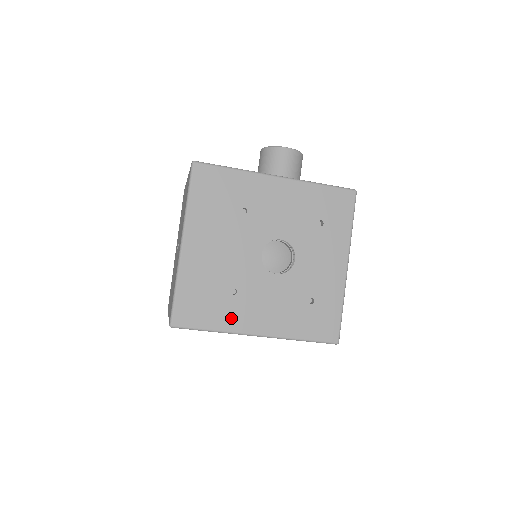
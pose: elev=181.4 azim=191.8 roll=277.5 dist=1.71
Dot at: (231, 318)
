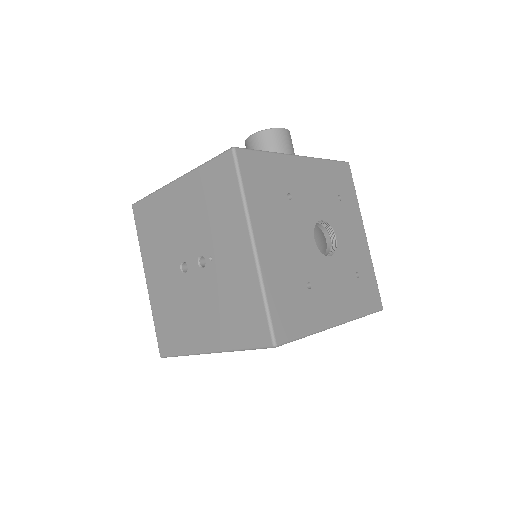
Dot at: (316, 315)
